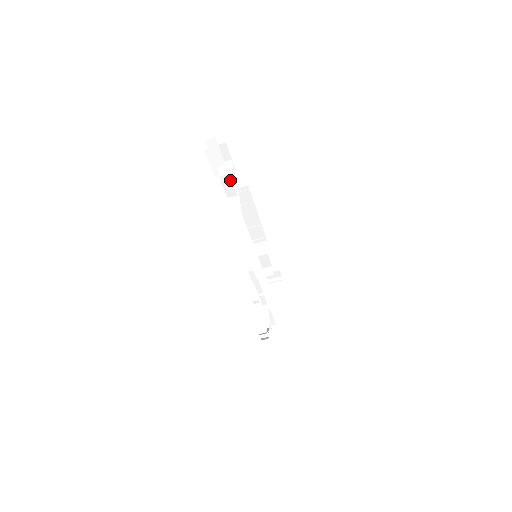
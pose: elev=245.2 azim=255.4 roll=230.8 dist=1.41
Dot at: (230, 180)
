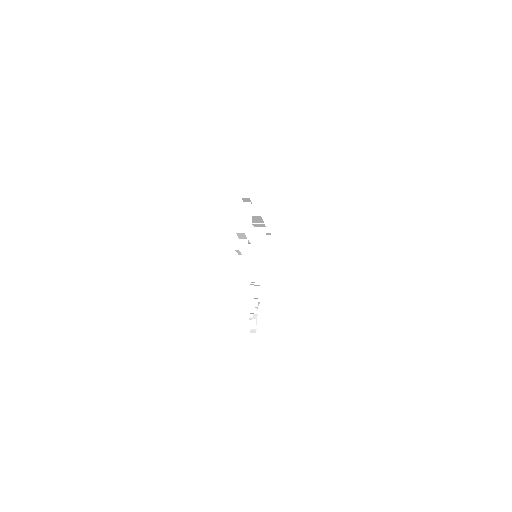
Dot at: occluded
